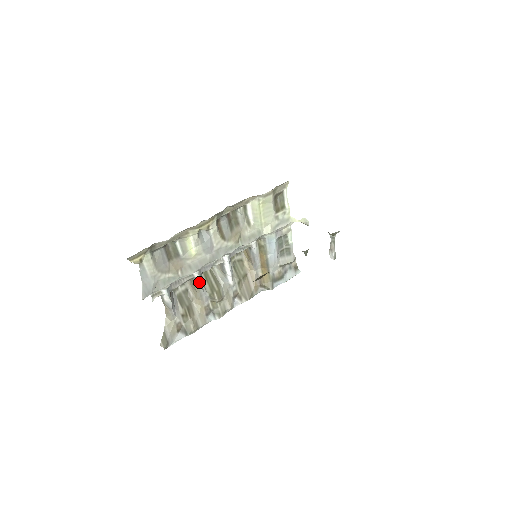
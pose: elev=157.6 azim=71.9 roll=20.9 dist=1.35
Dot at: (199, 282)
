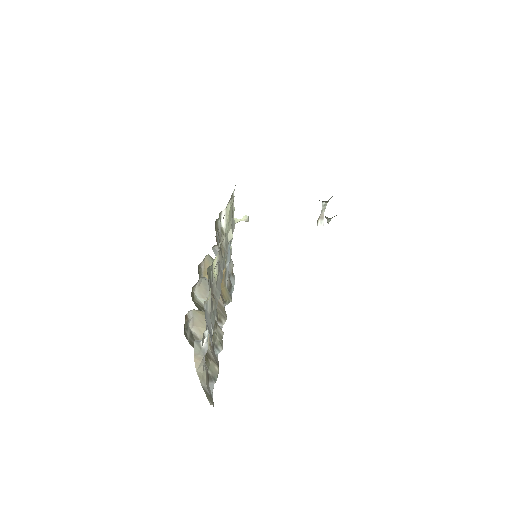
Dot at: occluded
